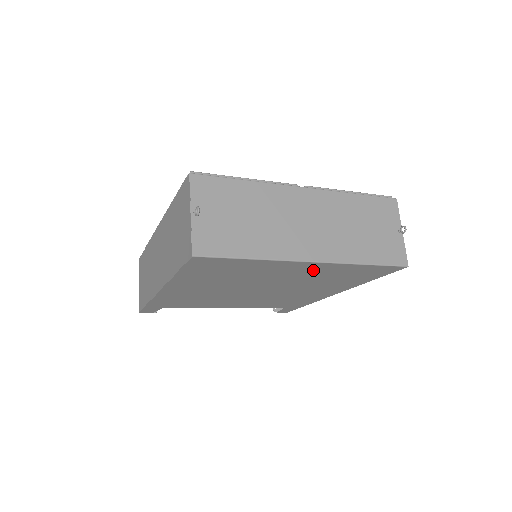
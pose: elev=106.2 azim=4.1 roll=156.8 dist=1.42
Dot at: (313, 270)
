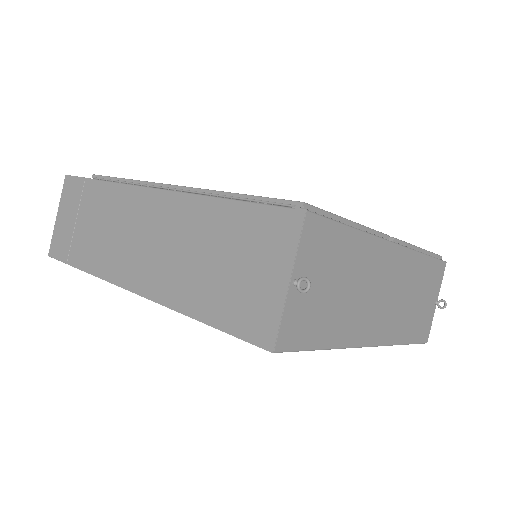
Dot at: occluded
